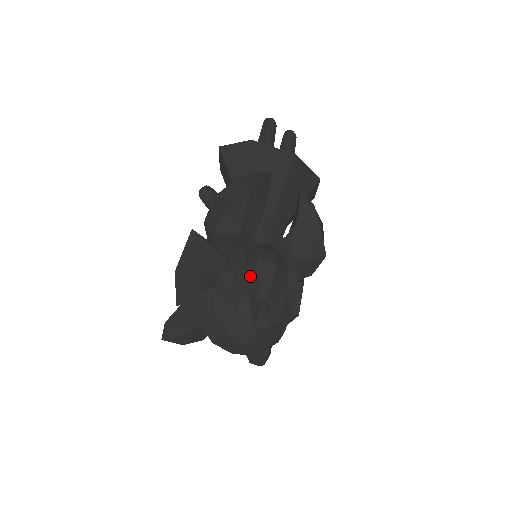
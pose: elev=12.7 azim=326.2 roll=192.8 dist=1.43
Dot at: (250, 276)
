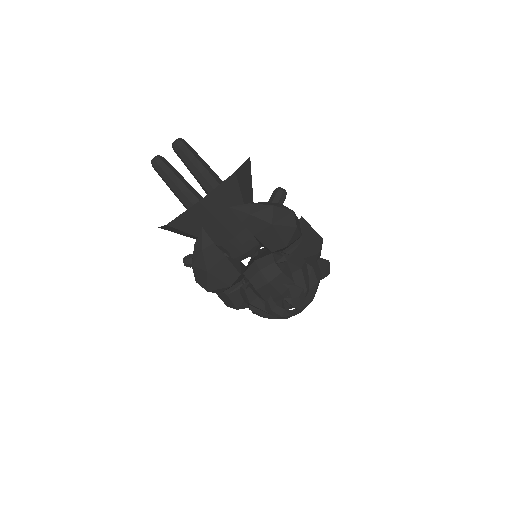
Dot at: (262, 298)
